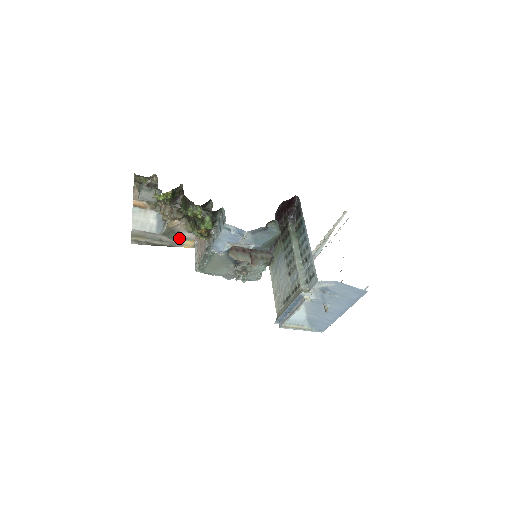
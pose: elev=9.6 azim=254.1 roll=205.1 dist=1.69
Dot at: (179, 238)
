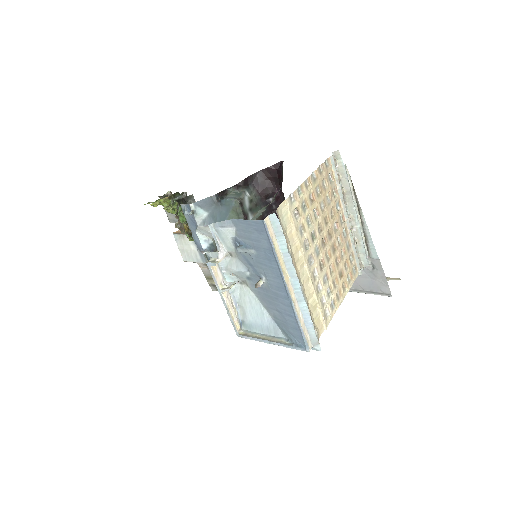
Dot at: occluded
